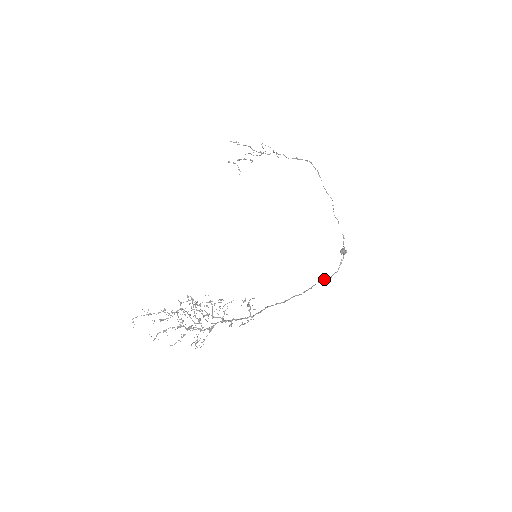
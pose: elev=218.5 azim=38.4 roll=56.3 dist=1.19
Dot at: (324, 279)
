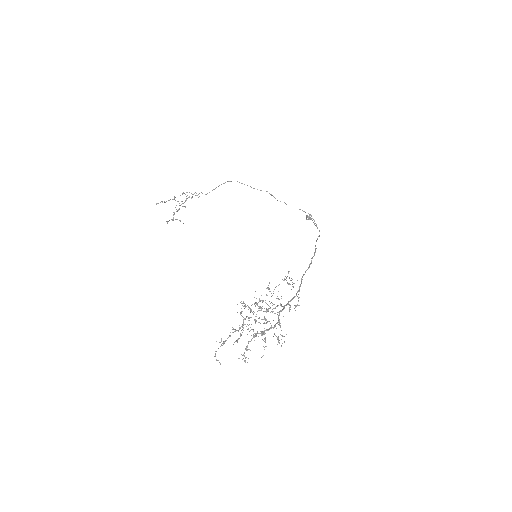
Dot at: (317, 238)
